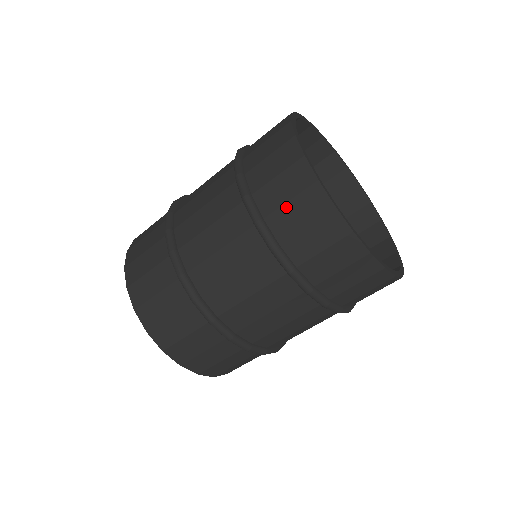
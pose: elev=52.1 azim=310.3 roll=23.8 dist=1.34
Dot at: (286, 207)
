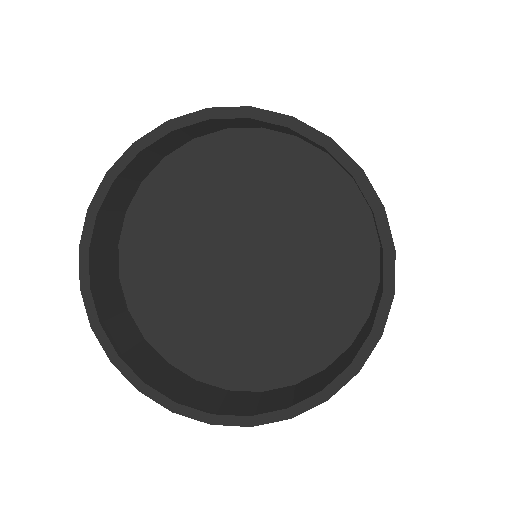
Dot at: (226, 403)
